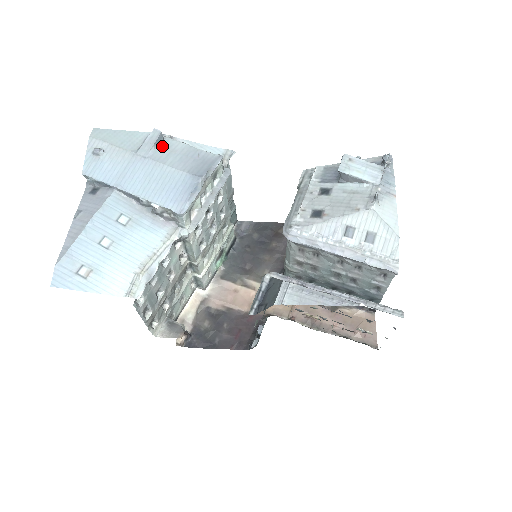
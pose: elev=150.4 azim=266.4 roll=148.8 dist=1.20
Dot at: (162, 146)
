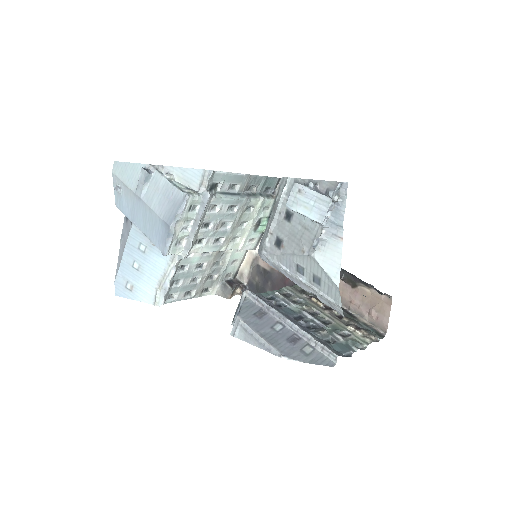
Dot at: (151, 183)
